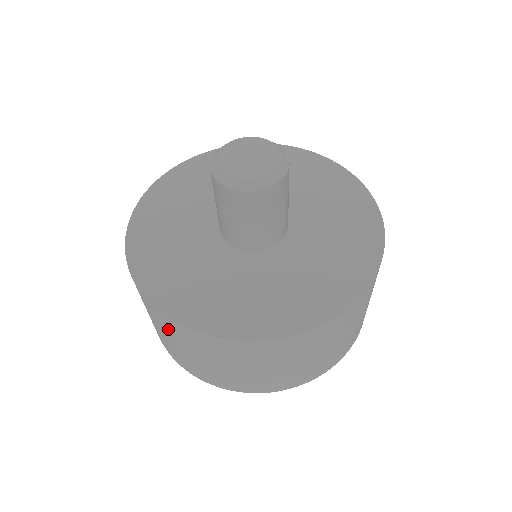
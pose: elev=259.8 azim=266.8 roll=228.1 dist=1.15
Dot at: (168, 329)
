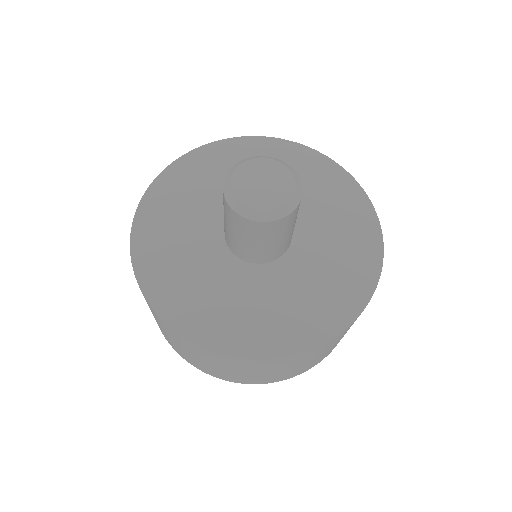
Dot at: (196, 351)
